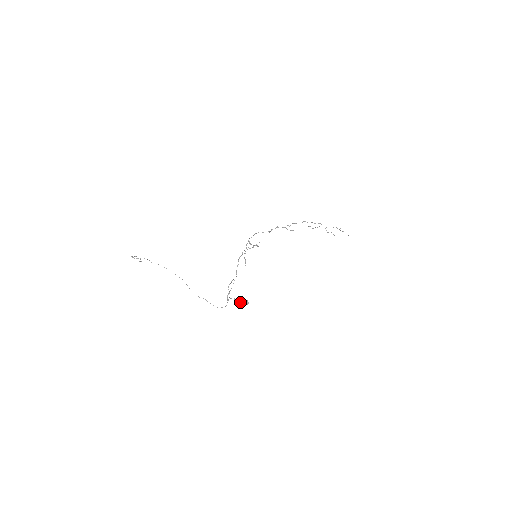
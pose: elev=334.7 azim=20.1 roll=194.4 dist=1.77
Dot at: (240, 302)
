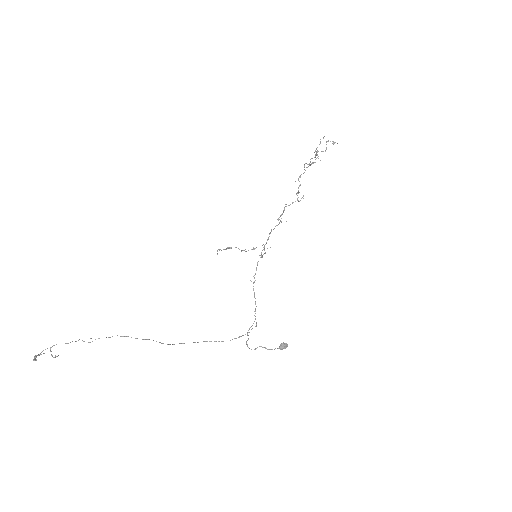
Dot at: occluded
